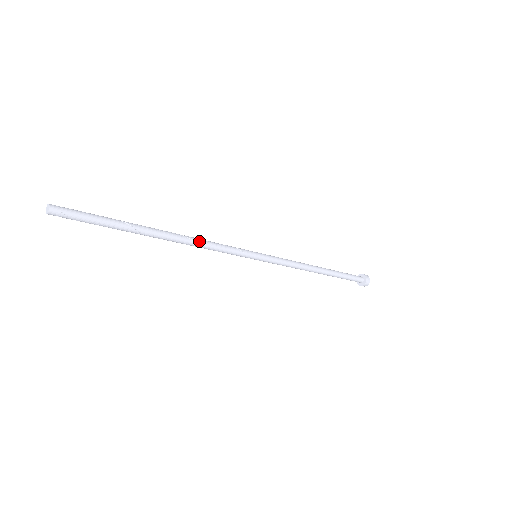
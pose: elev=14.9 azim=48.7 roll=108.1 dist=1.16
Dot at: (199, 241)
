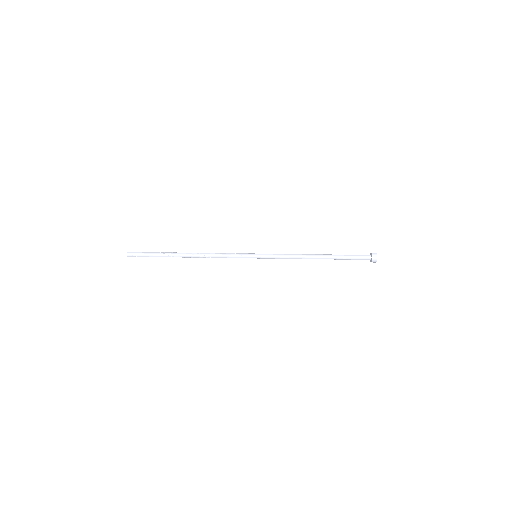
Dot at: (210, 255)
